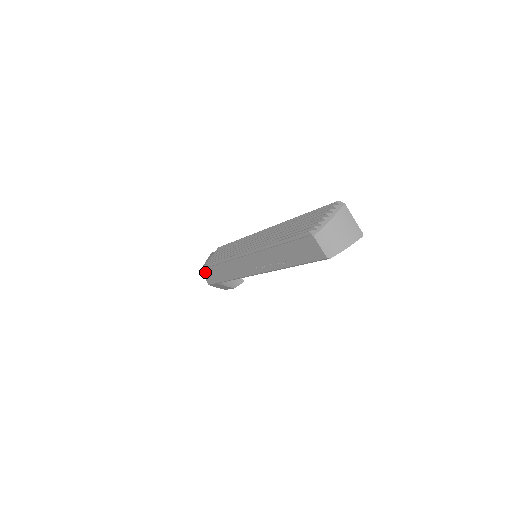
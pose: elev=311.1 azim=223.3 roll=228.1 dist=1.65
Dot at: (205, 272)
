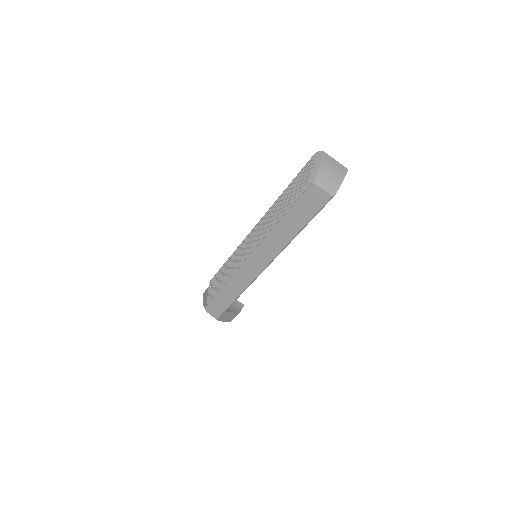
Dot at: (209, 307)
